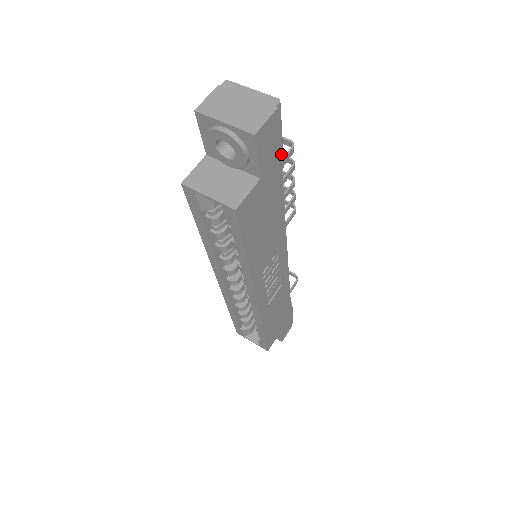
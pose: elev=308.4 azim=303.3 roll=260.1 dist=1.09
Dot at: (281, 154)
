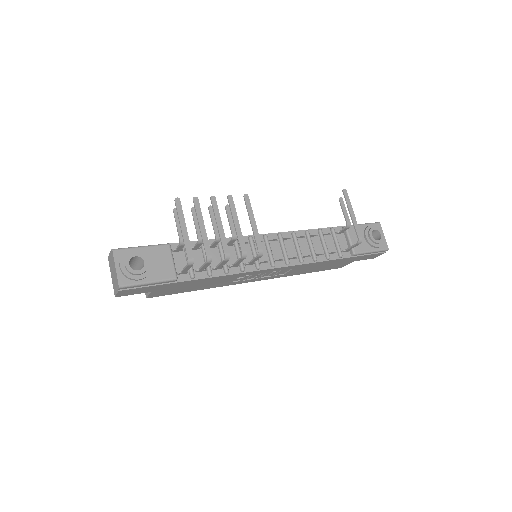
Dot at: (161, 283)
